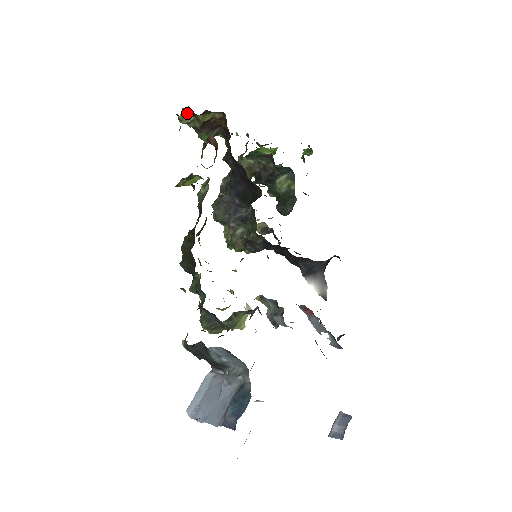
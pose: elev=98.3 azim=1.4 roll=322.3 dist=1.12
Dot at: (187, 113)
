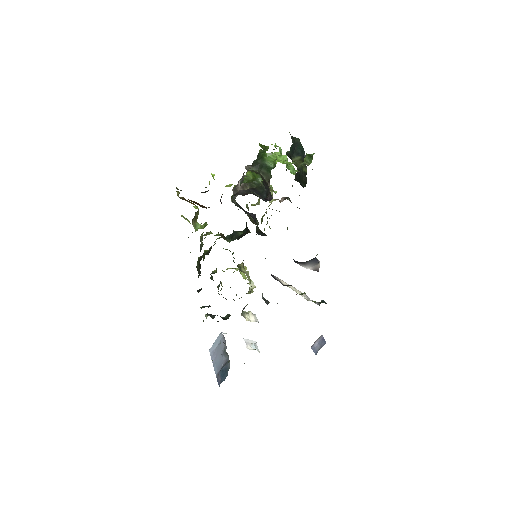
Dot at: occluded
